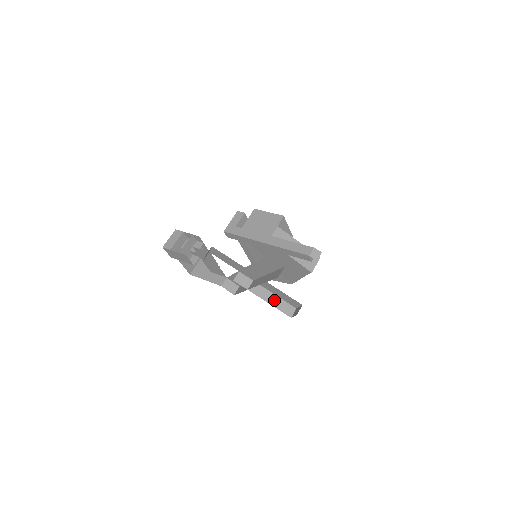
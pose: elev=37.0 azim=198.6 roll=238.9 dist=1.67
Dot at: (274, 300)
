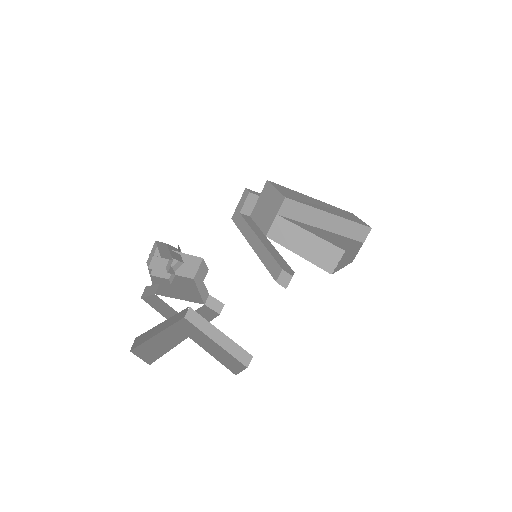
Dot at: (227, 344)
